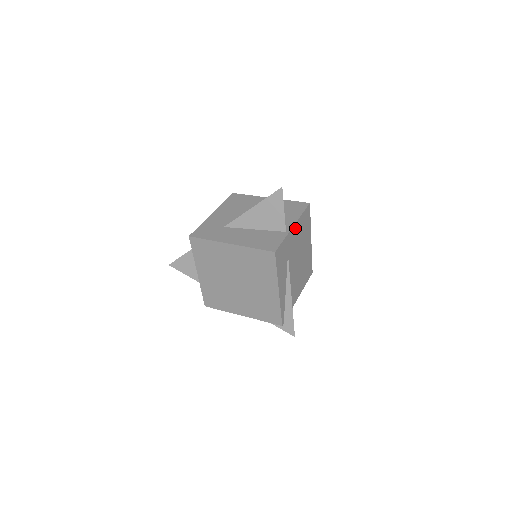
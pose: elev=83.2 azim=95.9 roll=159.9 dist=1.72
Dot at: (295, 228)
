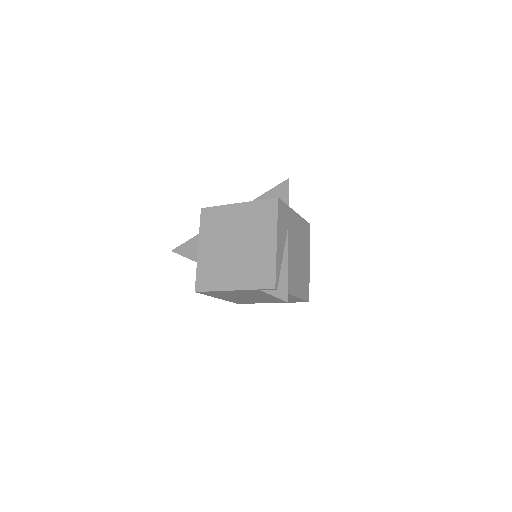
Dot at: (296, 217)
